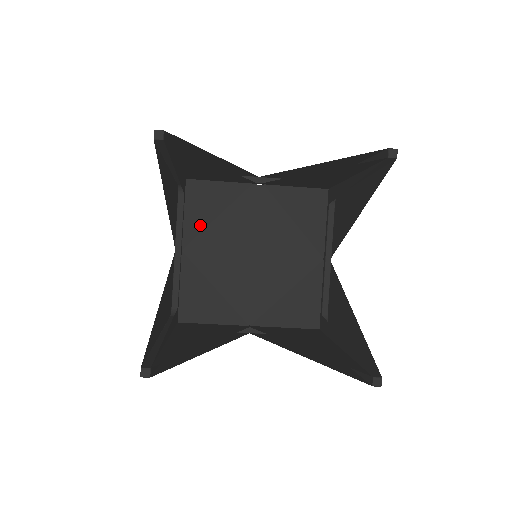
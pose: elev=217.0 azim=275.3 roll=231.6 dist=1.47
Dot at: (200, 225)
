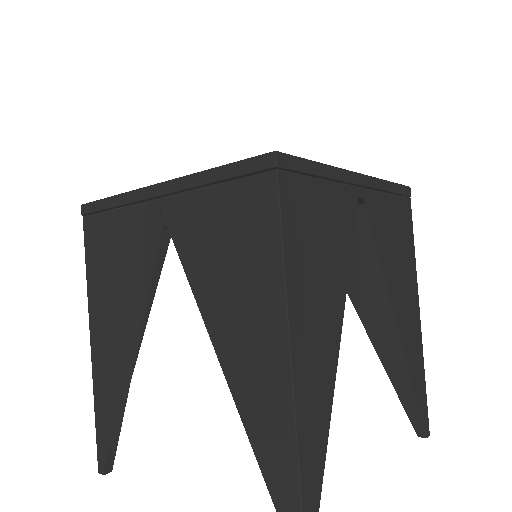
Dot at: occluded
